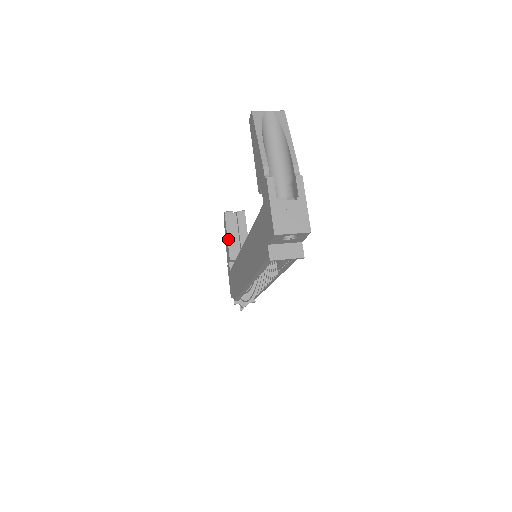
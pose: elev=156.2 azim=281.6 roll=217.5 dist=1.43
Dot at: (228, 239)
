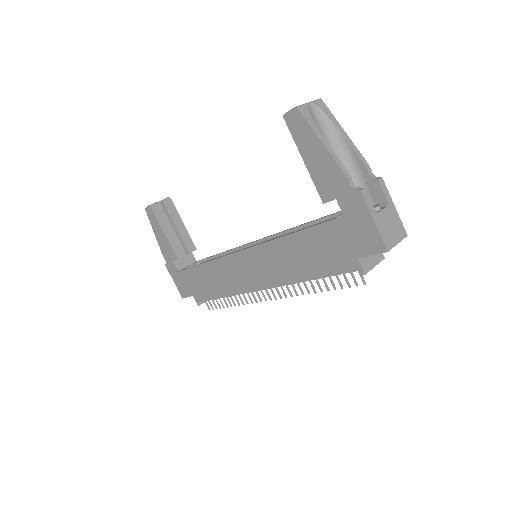
Dot at: (167, 237)
